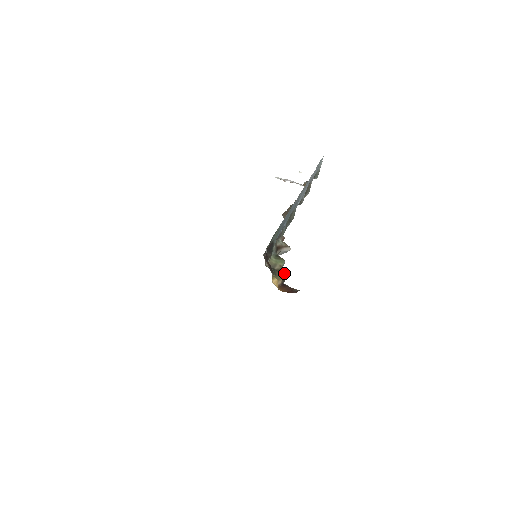
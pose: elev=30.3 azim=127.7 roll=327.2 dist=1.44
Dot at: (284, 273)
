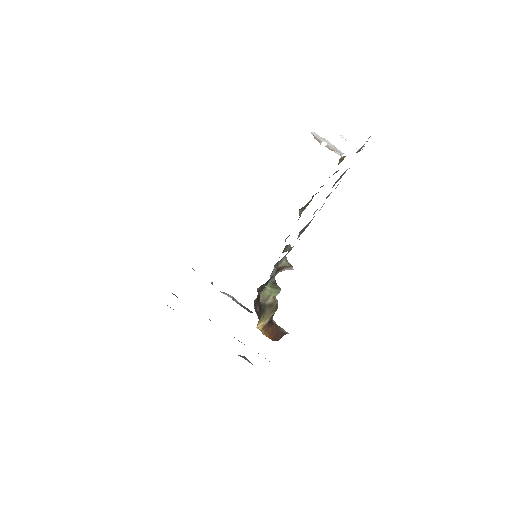
Dot at: (275, 308)
